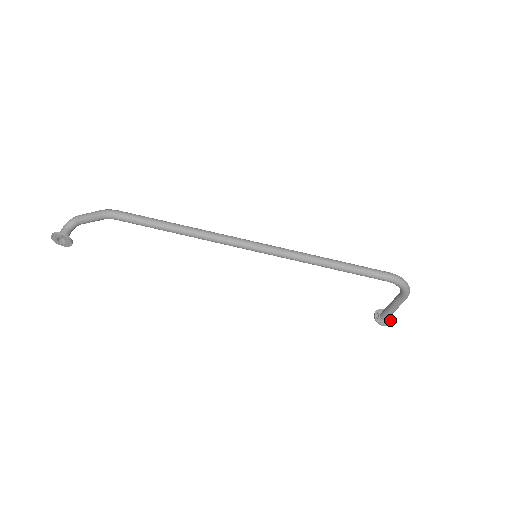
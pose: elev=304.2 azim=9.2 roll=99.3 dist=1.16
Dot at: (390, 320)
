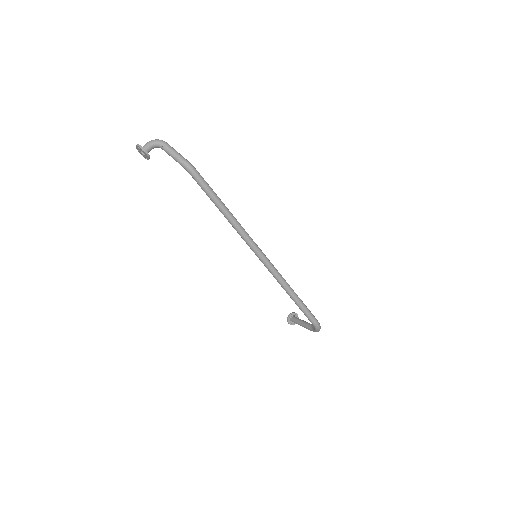
Dot at: (295, 323)
